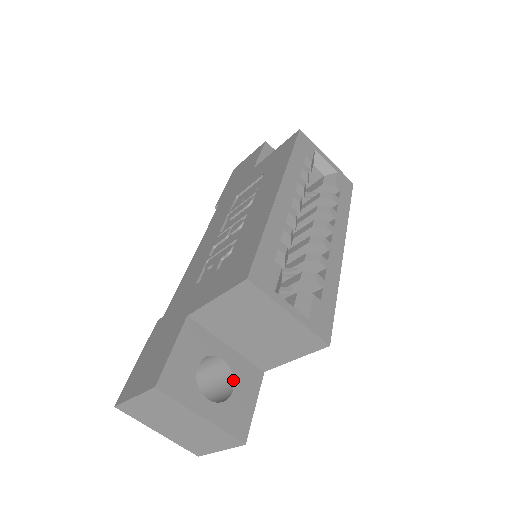
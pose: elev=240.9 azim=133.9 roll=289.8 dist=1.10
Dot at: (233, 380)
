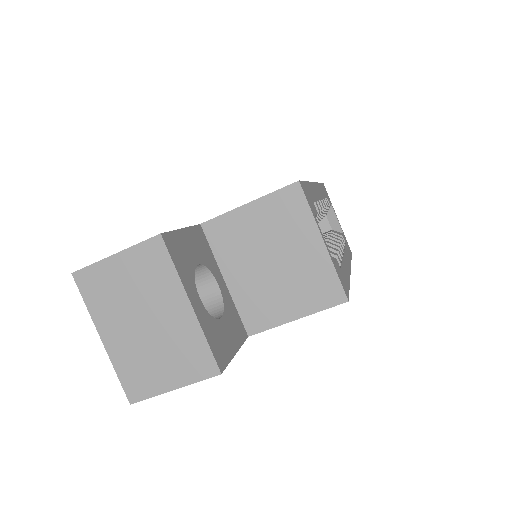
Dot at: (222, 311)
